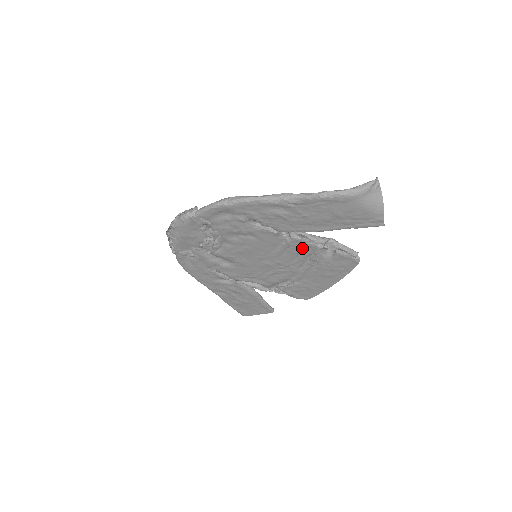
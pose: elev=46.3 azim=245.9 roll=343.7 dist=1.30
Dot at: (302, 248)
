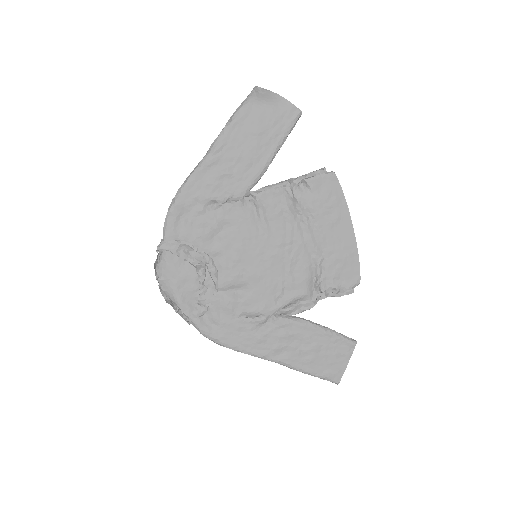
Dot at: (276, 202)
